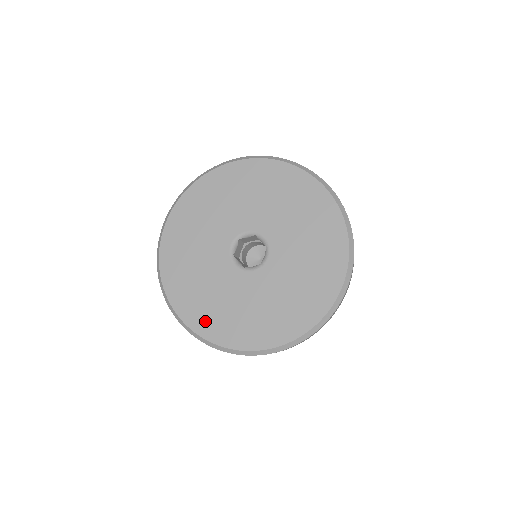
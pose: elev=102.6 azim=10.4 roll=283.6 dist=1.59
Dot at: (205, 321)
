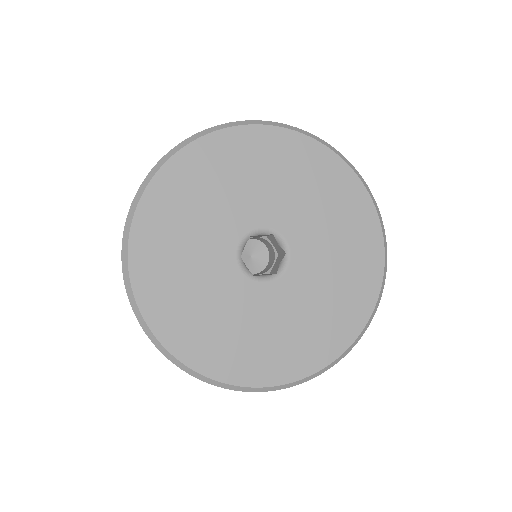
Dot at: (193, 344)
